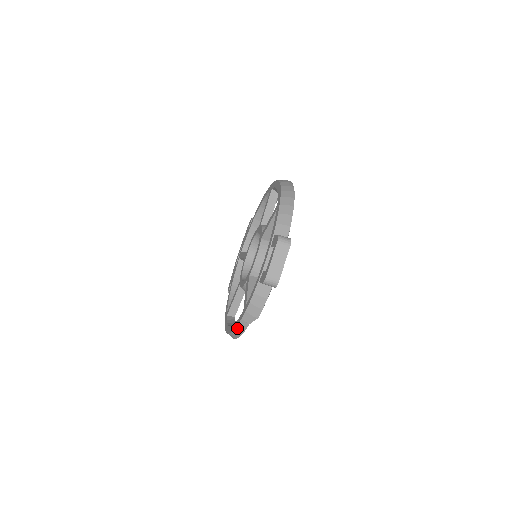
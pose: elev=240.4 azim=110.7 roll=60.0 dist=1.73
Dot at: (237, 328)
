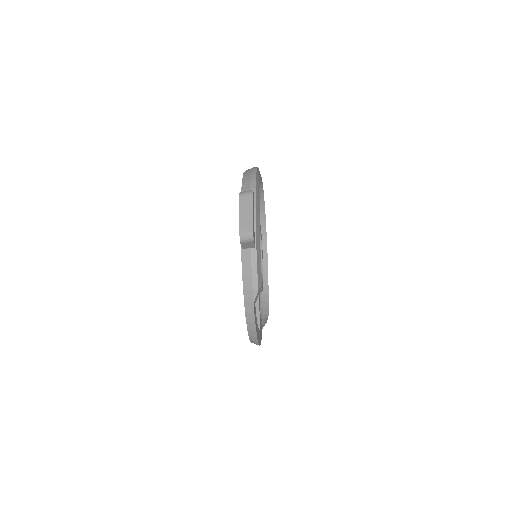
Dot at: (247, 317)
